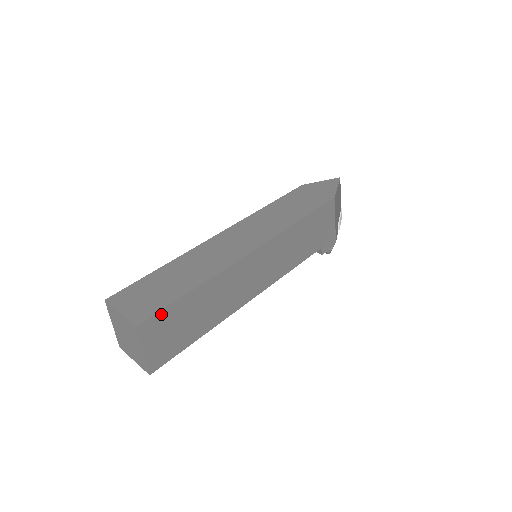
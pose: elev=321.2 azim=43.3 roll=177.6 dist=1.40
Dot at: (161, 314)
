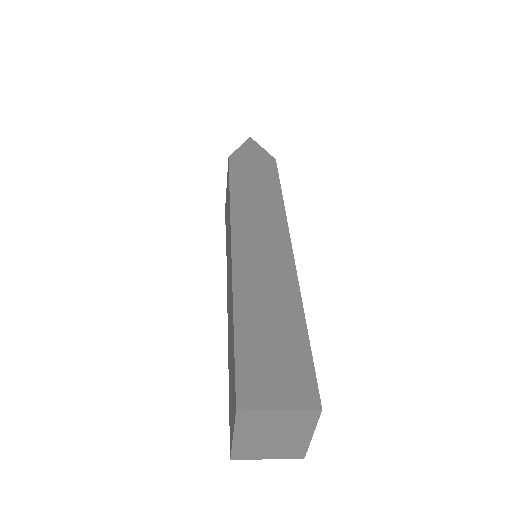
Dot at: (313, 375)
